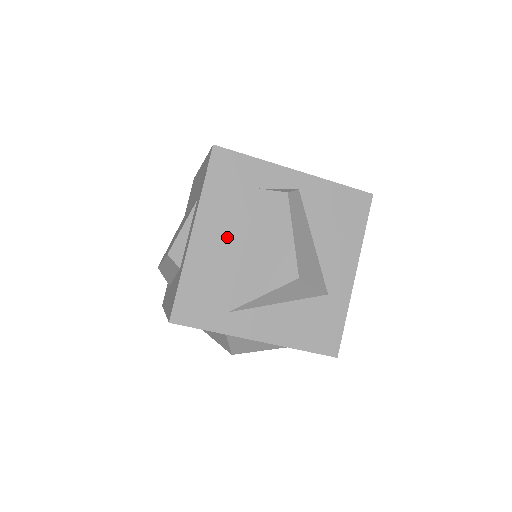
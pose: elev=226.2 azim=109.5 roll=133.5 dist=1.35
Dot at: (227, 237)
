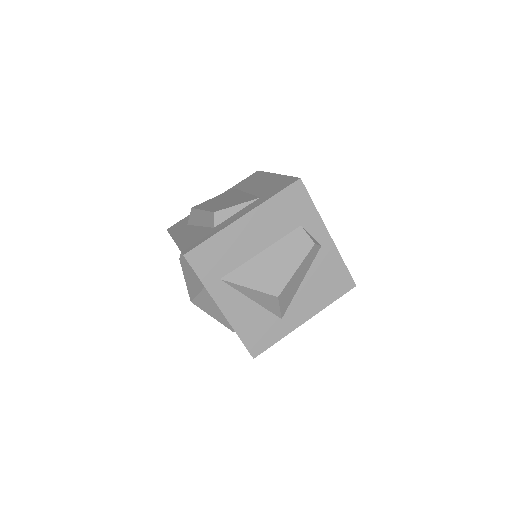
Dot at: (259, 236)
